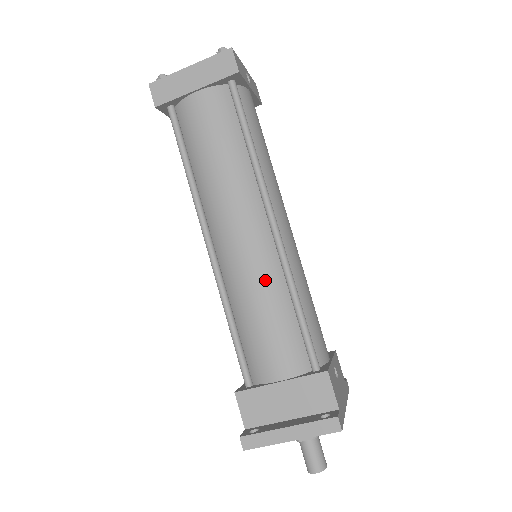
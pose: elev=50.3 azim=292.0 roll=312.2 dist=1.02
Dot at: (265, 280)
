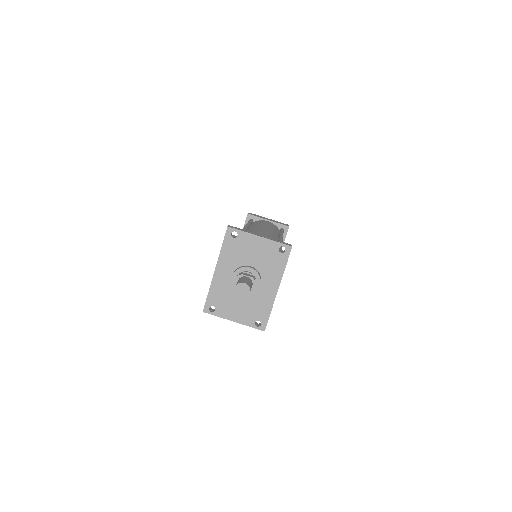
Dot at: occluded
